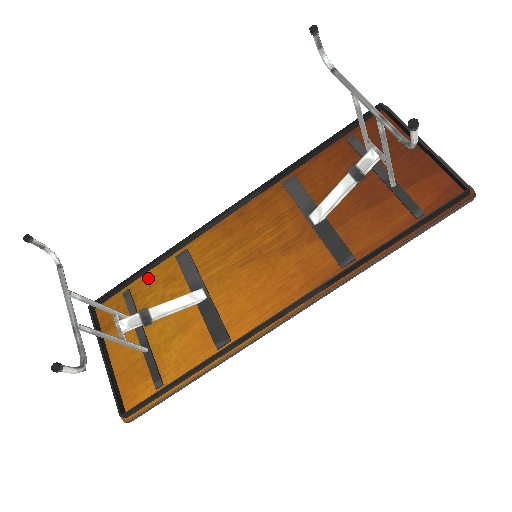
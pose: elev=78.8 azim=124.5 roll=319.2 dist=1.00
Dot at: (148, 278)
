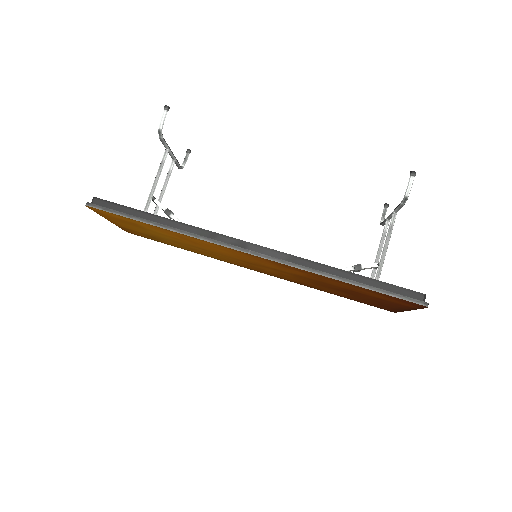
Dot at: occluded
